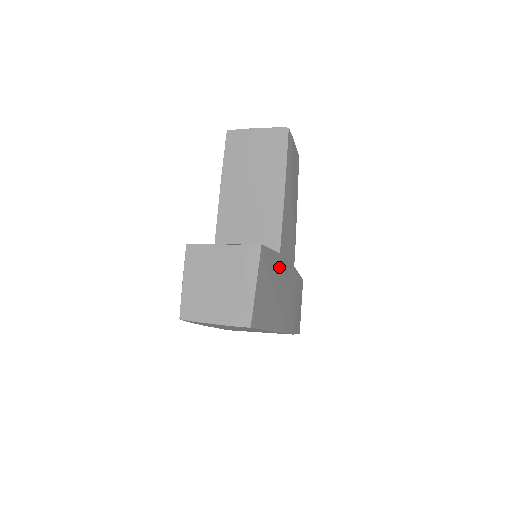
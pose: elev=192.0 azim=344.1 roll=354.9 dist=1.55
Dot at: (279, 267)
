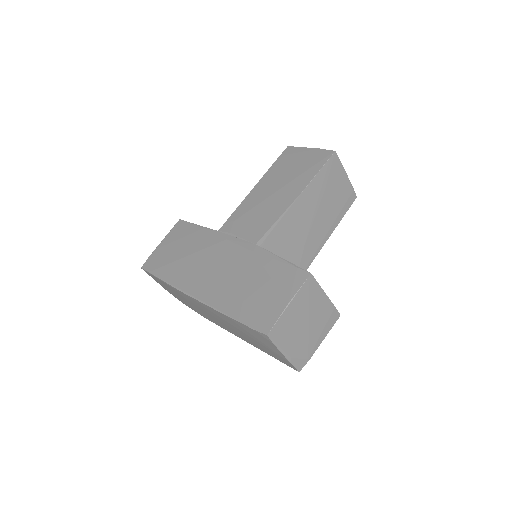
Dot at: occluded
